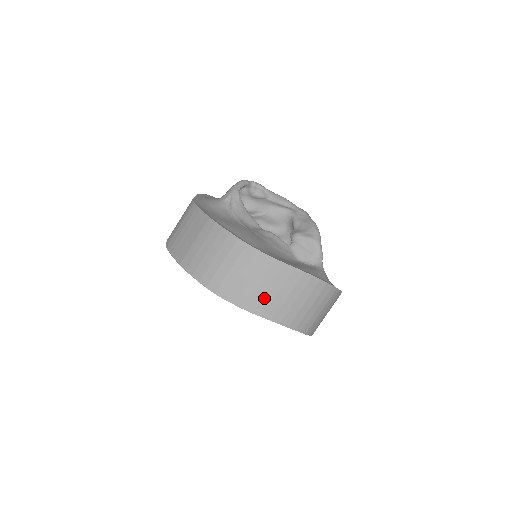
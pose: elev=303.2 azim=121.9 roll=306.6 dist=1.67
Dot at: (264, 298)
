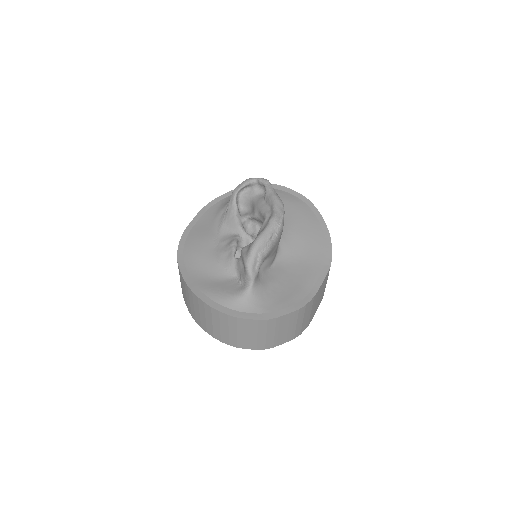
Dot at: (191, 308)
